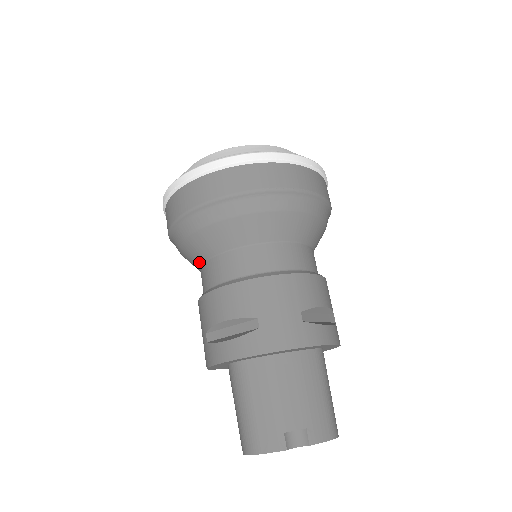
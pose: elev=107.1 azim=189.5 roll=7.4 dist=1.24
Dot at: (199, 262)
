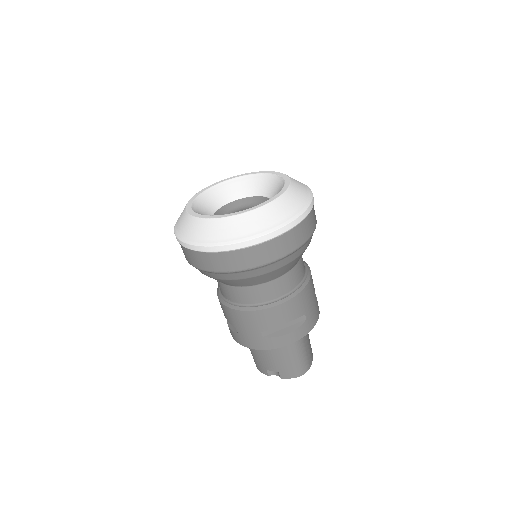
Dot at: occluded
